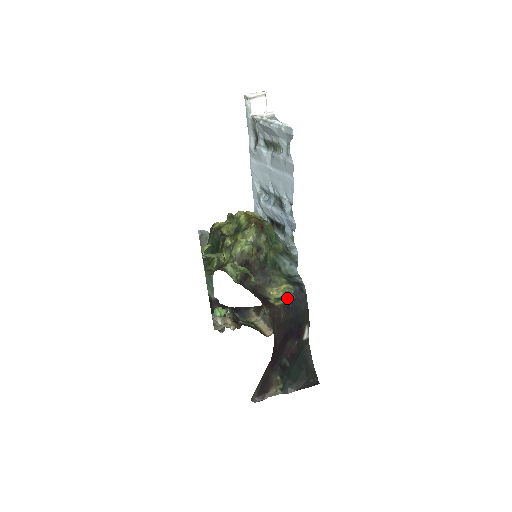
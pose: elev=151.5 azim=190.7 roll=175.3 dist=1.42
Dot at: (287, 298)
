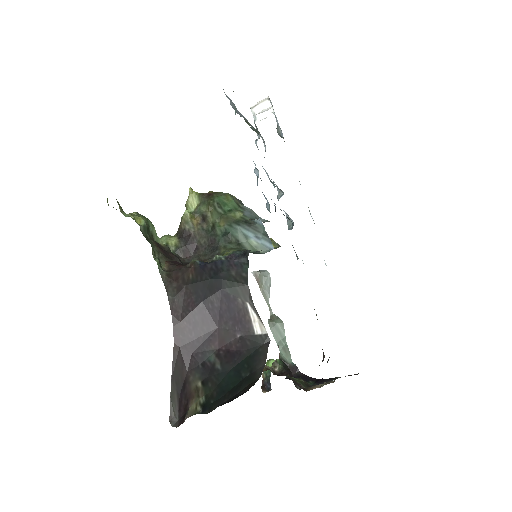
Dot at: (212, 260)
